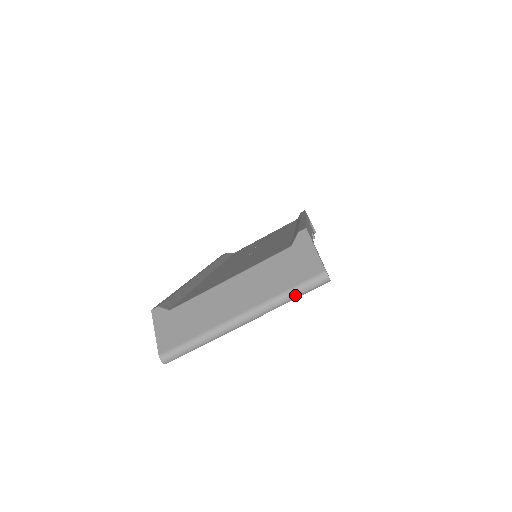
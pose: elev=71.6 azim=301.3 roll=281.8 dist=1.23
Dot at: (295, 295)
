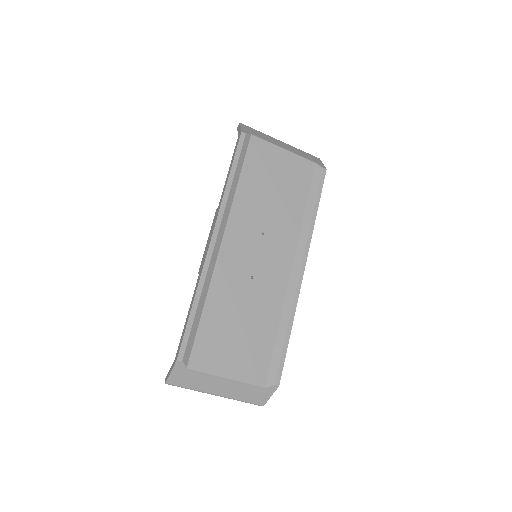
Dot at: occluded
